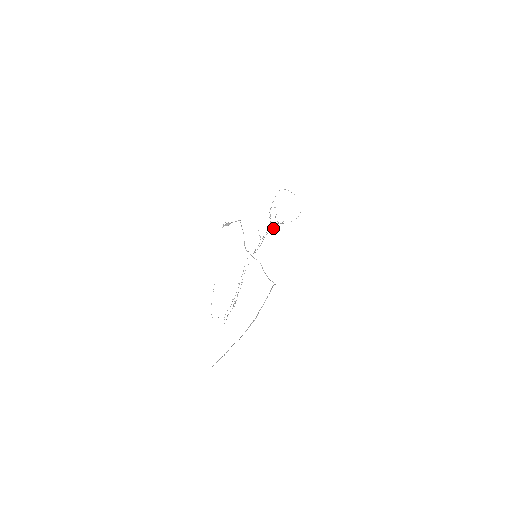
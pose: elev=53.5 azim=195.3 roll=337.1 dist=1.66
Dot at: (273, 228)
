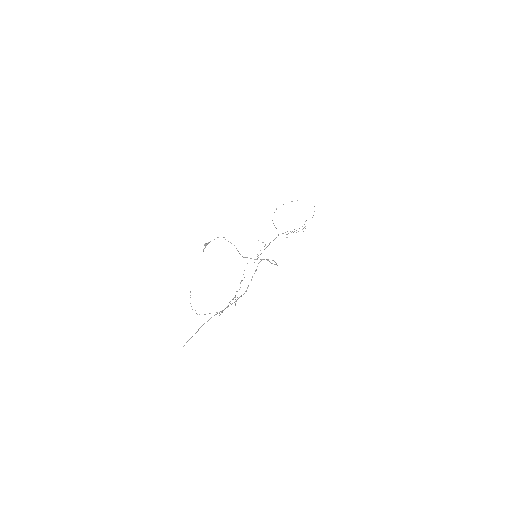
Dot at: occluded
